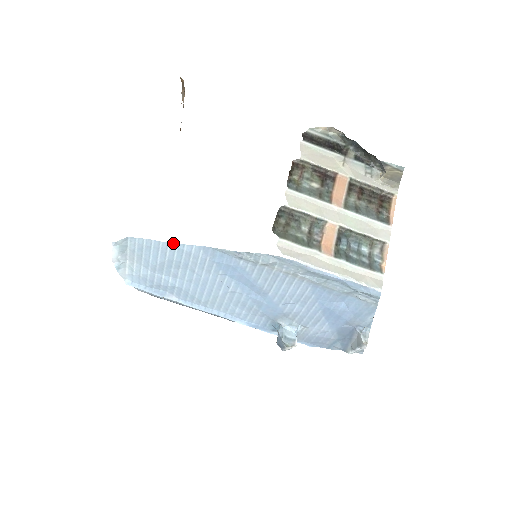
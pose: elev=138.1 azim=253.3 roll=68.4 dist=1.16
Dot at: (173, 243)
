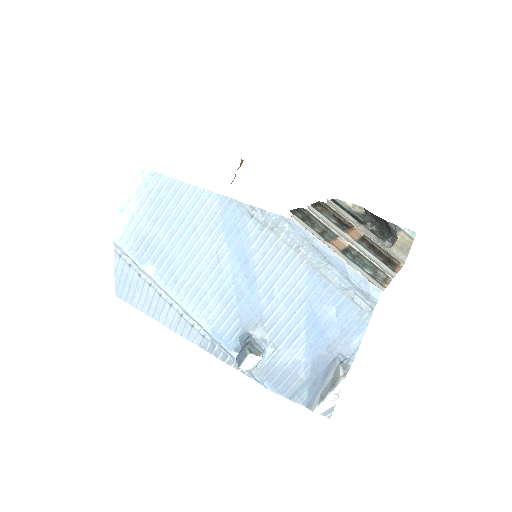
Dot at: (195, 186)
